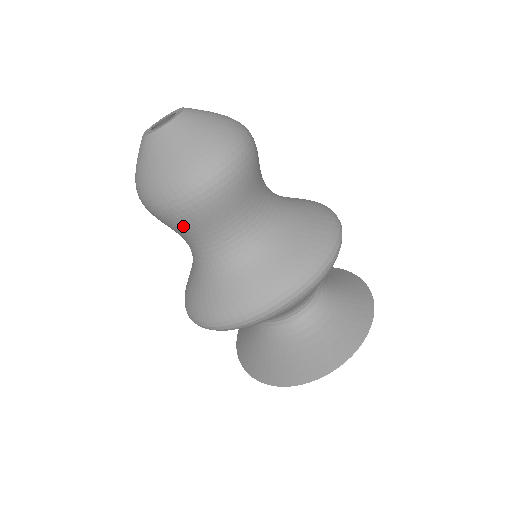
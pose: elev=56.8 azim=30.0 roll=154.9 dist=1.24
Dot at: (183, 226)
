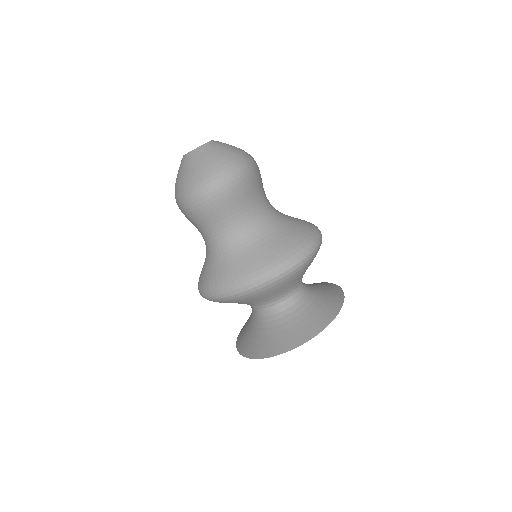
Dot at: (190, 220)
